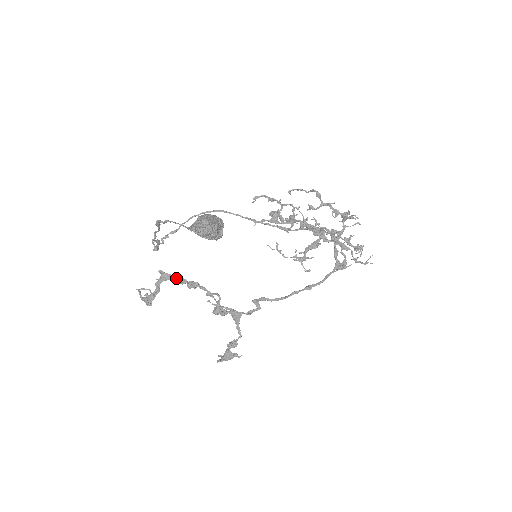
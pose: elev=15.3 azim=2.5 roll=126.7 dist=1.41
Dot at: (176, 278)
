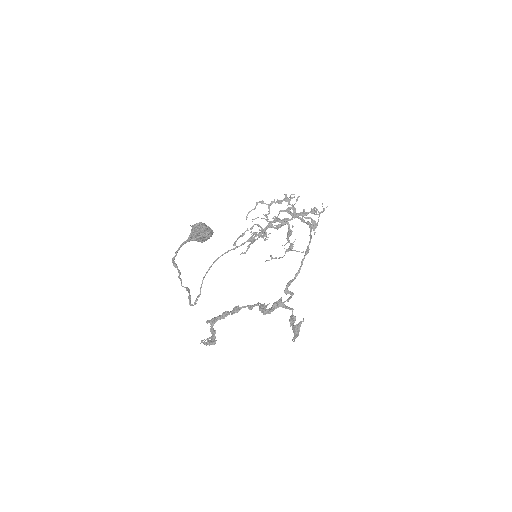
Dot at: (220, 315)
